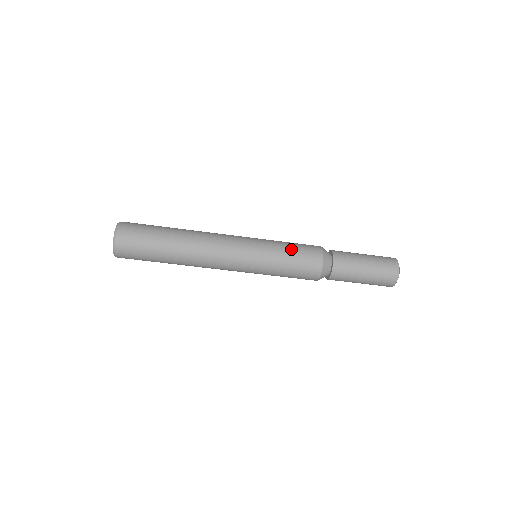
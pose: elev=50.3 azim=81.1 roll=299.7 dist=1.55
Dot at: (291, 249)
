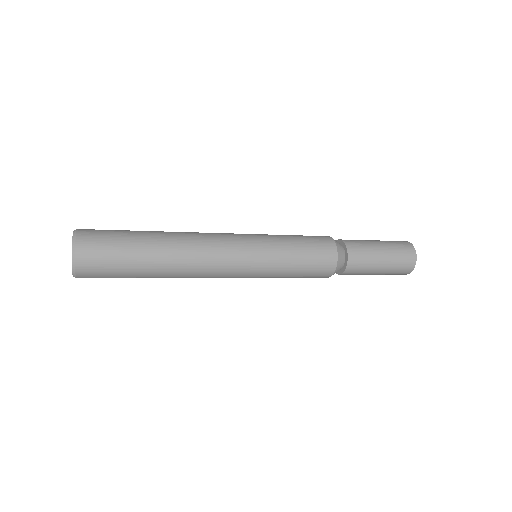
Dot at: (301, 262)
